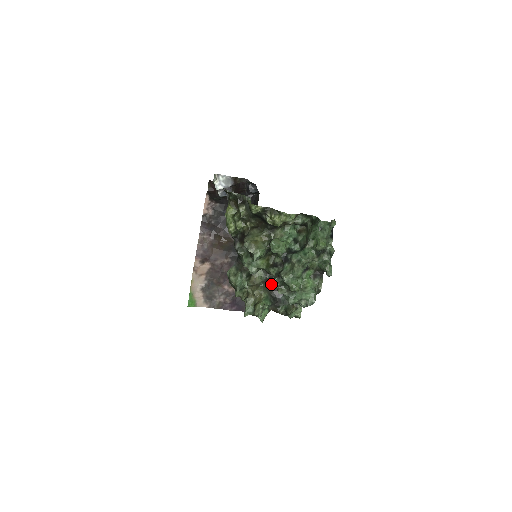
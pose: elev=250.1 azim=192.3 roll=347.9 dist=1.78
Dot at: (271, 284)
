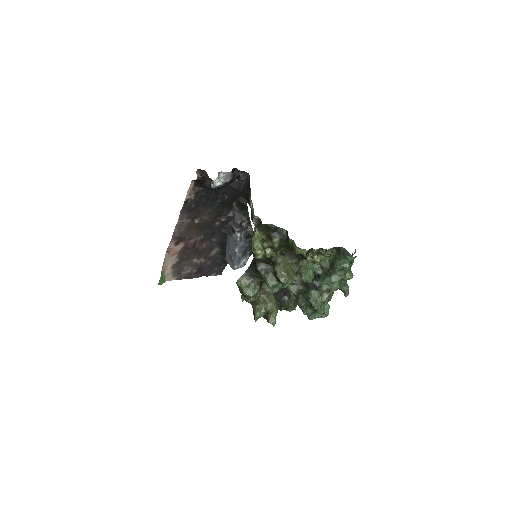
Dot at: (279, 290)
